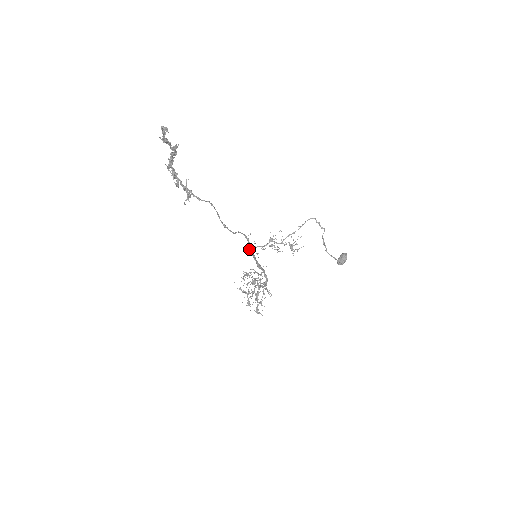
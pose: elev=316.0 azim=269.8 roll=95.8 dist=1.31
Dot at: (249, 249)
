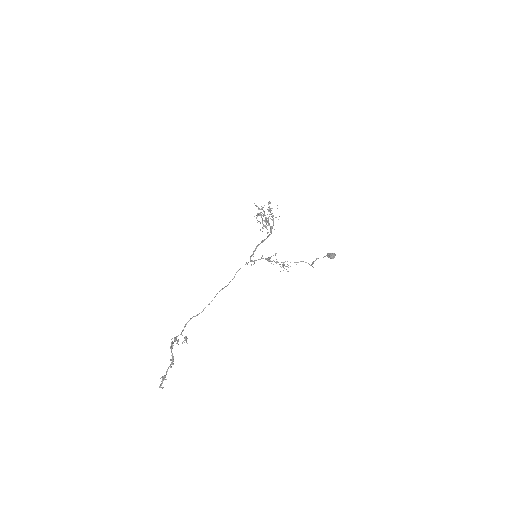
Dot at: occluded
